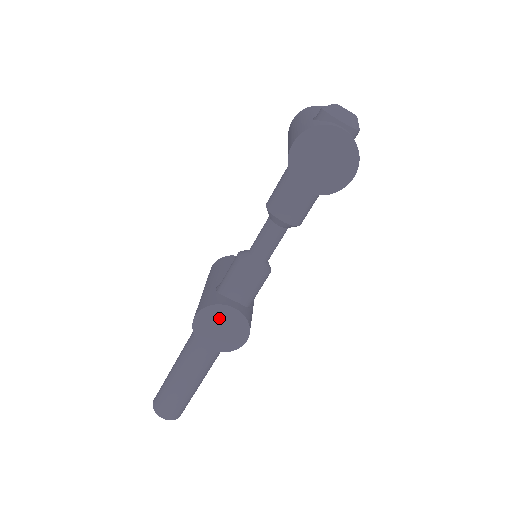
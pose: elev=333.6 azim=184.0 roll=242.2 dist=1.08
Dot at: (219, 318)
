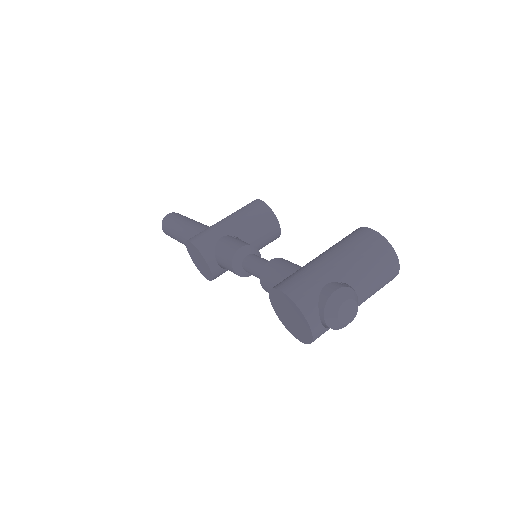
Dot at: (200, 258)
